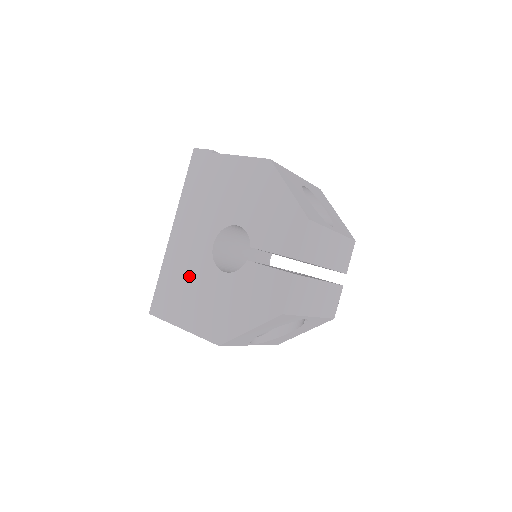
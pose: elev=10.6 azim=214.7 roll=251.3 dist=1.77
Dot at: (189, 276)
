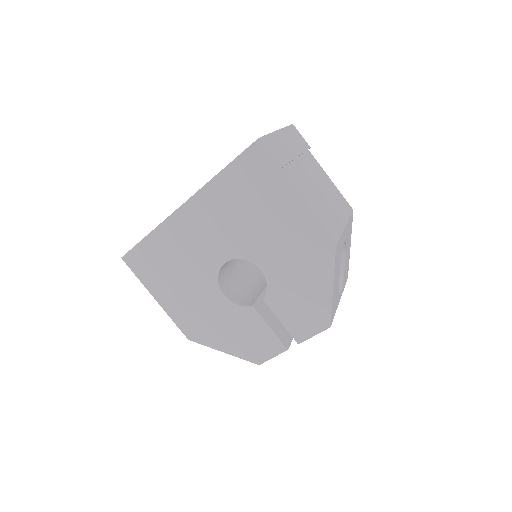
Dot at: (184, 266)
